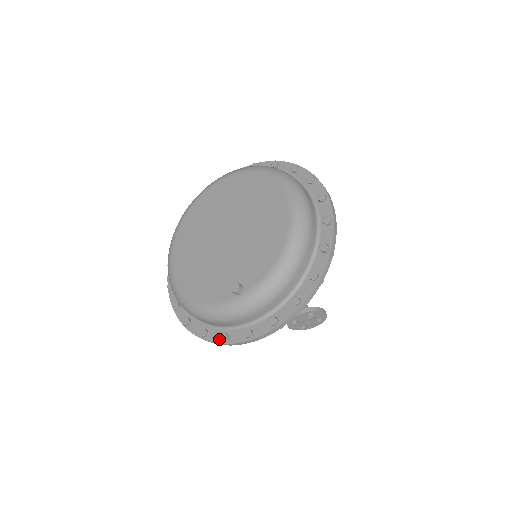
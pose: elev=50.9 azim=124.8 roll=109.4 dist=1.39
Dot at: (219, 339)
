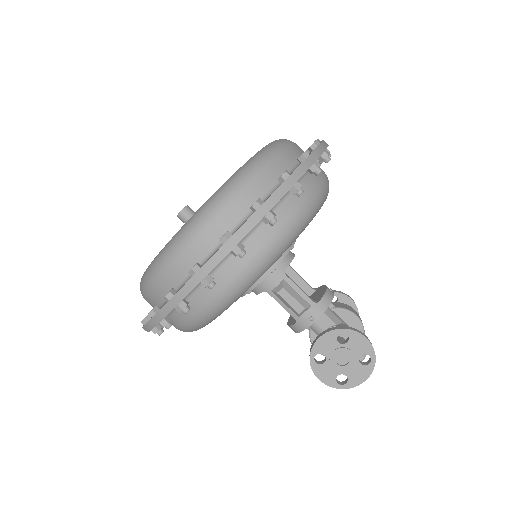
Dot at: occluded
